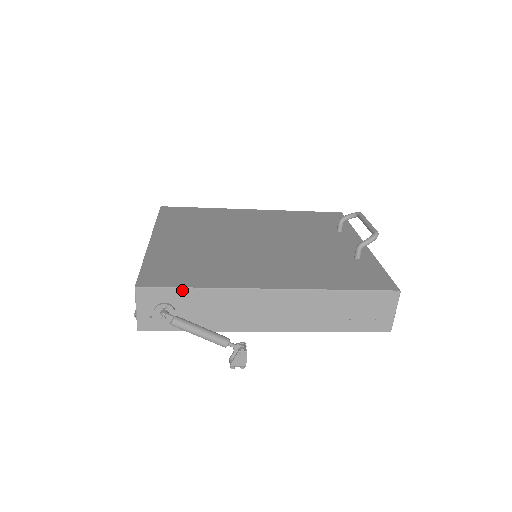
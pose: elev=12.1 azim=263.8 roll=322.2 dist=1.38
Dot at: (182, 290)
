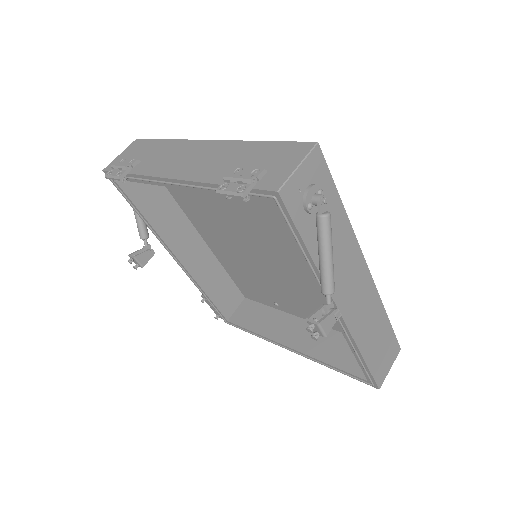
Dot at: (336, 194)
